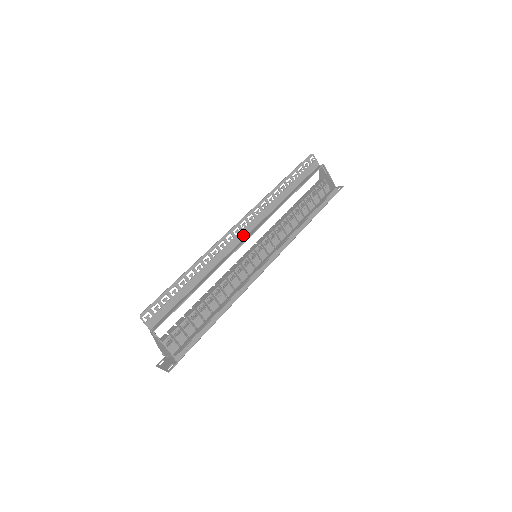
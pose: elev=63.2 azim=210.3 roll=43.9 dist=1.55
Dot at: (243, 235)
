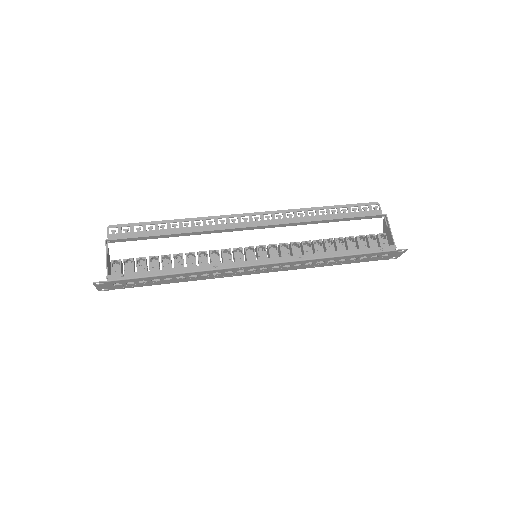
Dot at: occluded
